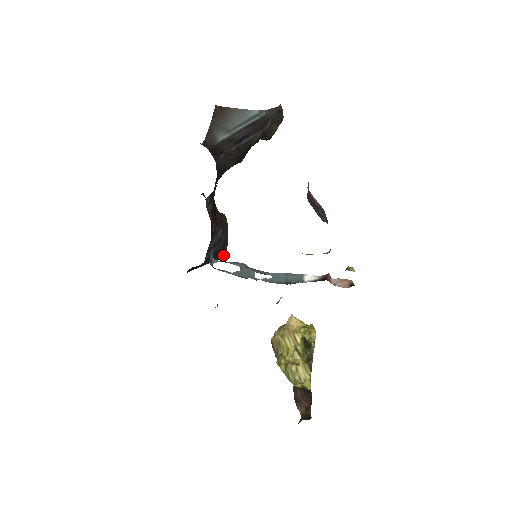
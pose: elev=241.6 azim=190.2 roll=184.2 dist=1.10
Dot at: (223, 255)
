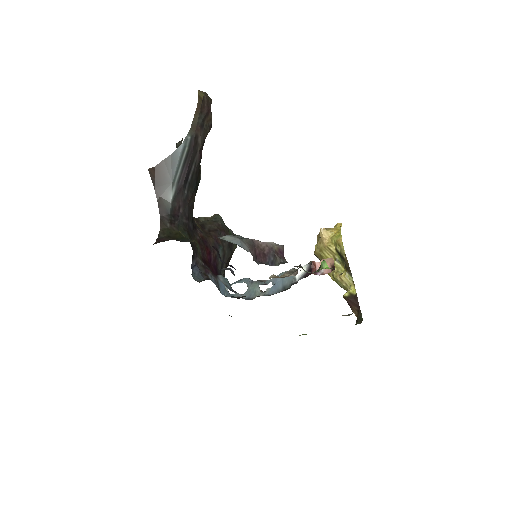
Dot at: (236, 247)
